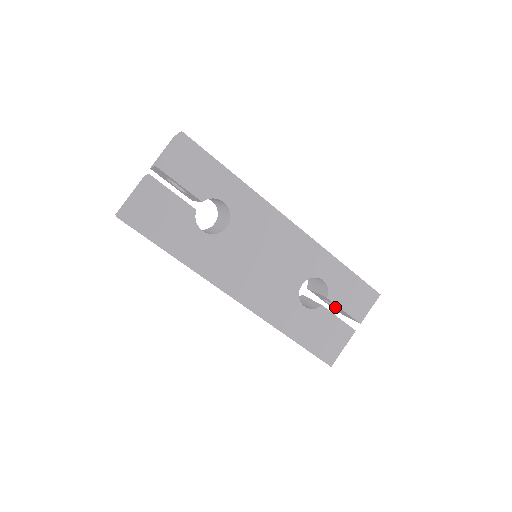
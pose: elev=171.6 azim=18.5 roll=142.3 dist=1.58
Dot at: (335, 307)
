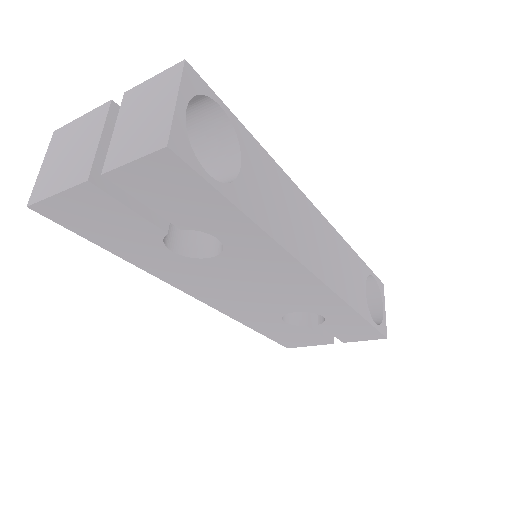
Dot at: occluded
